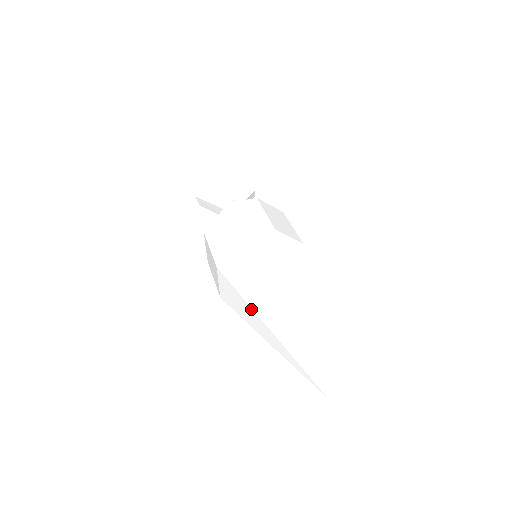
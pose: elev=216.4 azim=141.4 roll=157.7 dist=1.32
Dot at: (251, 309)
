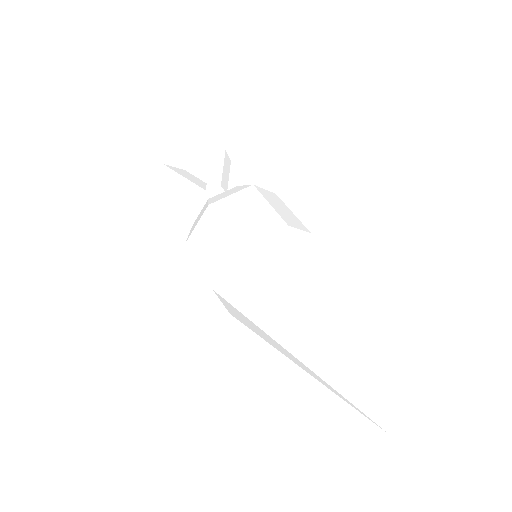
Dot at: (287, 311)
